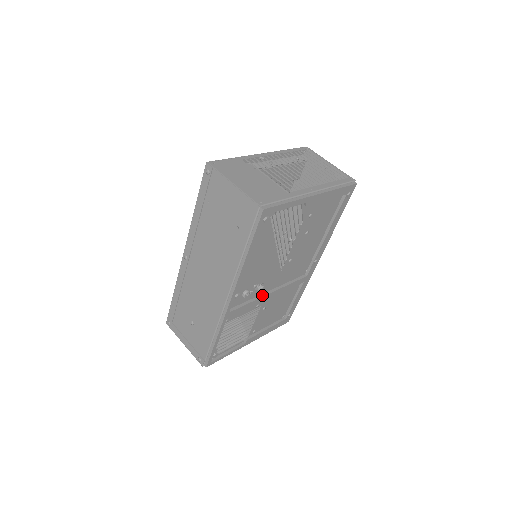
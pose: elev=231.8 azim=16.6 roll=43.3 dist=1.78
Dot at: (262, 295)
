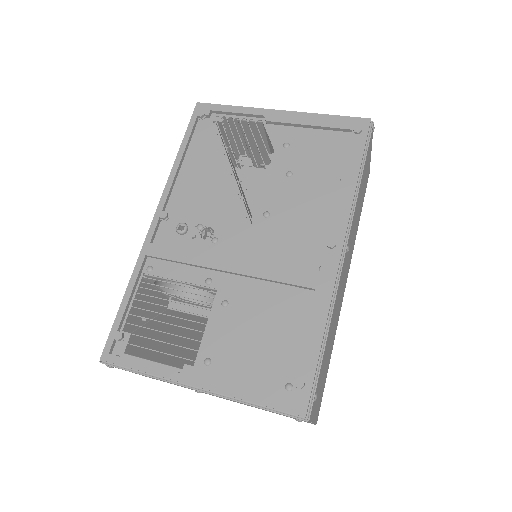
Dot at: (214, 256)
